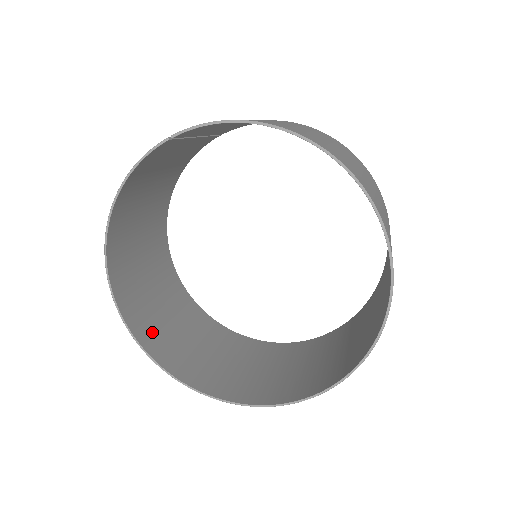
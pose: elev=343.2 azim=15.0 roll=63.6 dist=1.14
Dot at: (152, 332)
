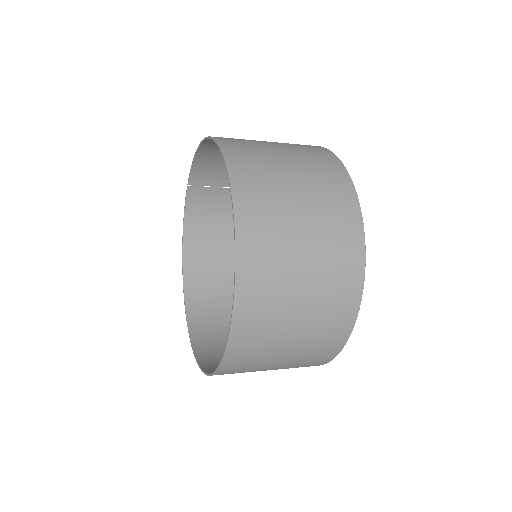
Dot at: (210, 338)
